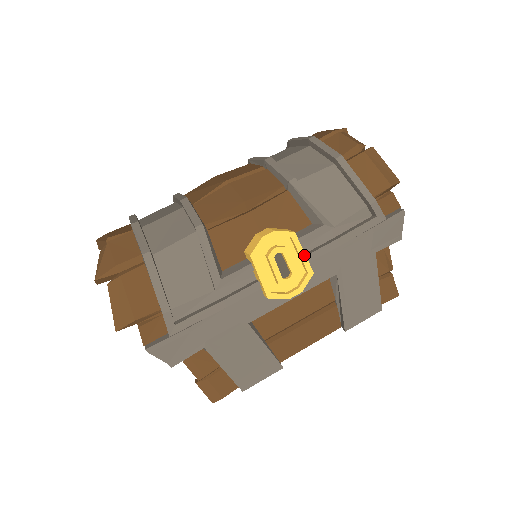
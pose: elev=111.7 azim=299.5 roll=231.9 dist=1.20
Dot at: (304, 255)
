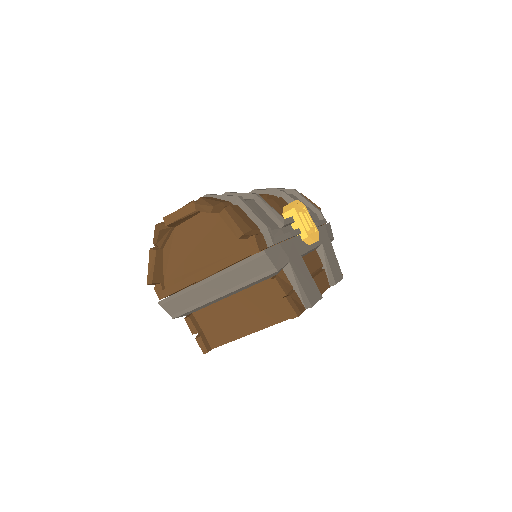
Dot at: (312, 220)
